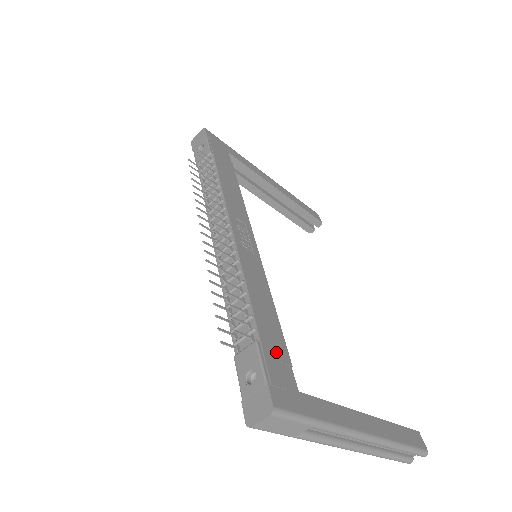
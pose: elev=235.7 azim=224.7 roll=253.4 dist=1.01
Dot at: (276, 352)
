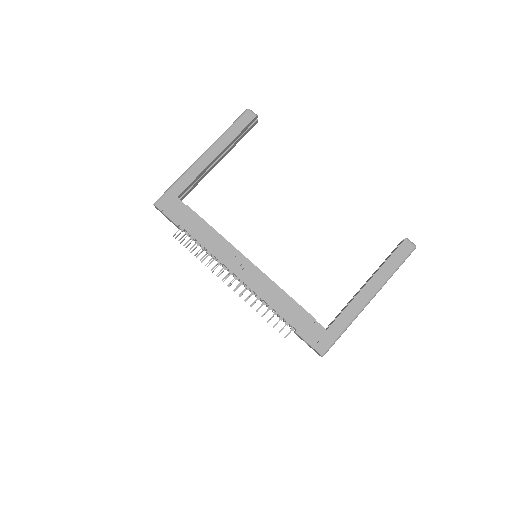
Dot at: (306, 324)
